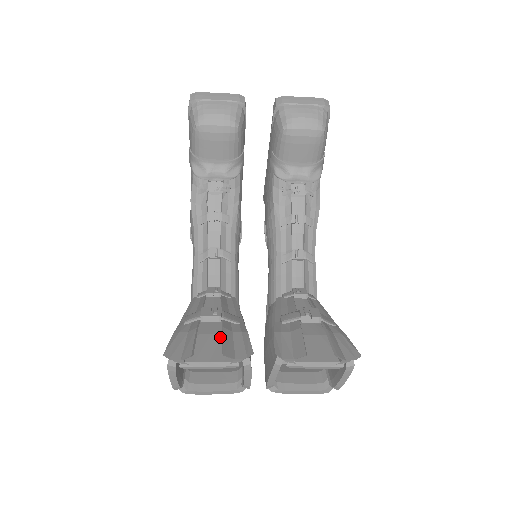
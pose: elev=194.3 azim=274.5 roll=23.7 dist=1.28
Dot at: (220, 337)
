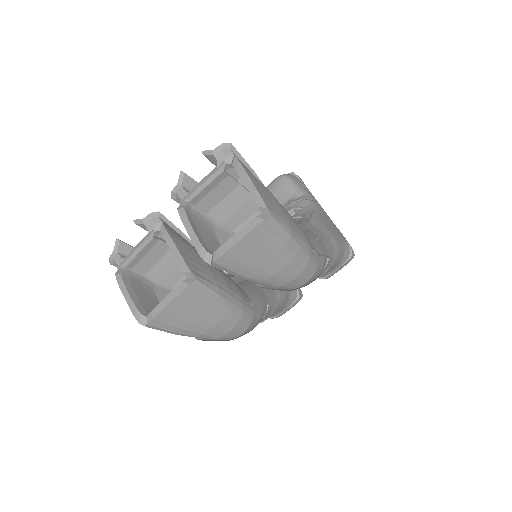
Dot at: occluded
